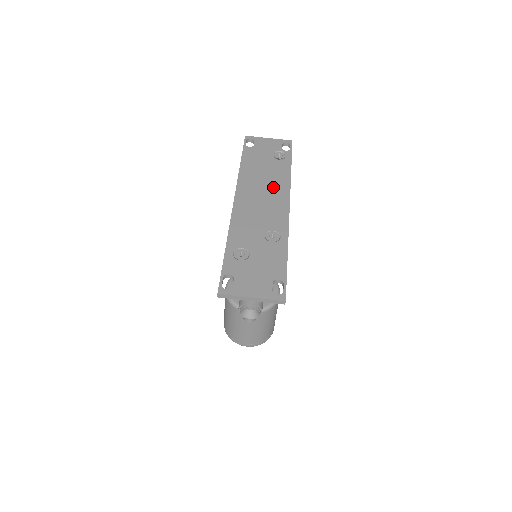
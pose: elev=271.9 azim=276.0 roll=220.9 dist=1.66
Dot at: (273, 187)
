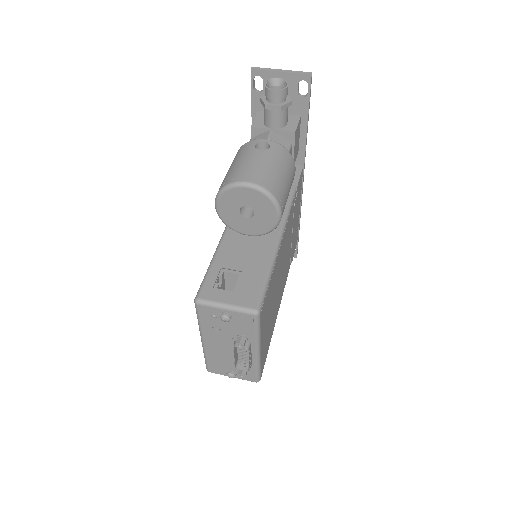
Dot at: occluded
